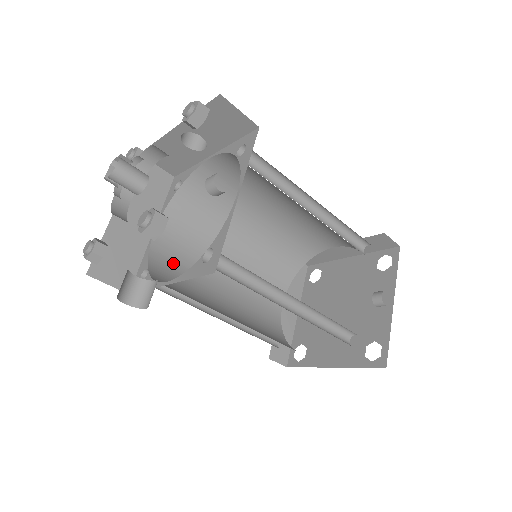
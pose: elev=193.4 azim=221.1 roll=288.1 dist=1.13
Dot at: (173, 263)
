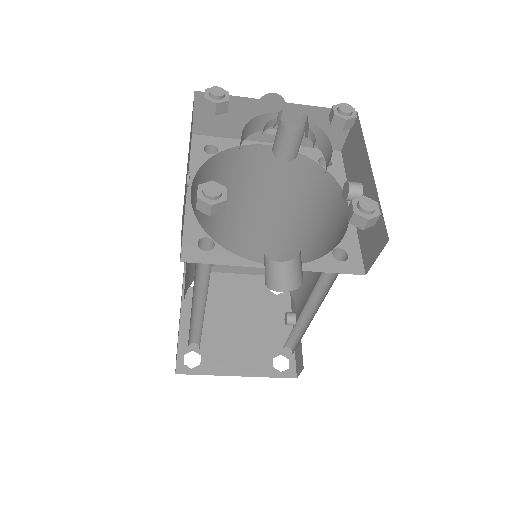
Dot at: occluded
